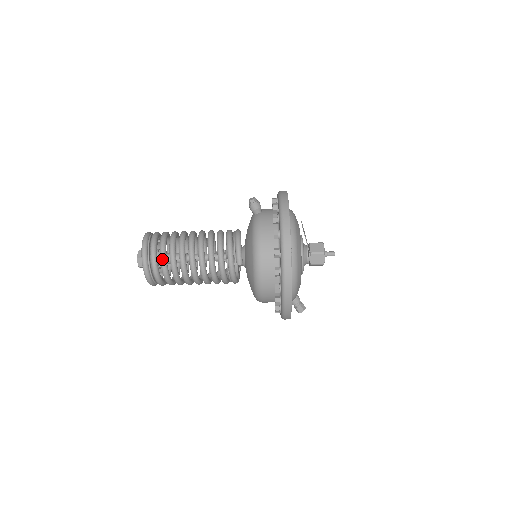
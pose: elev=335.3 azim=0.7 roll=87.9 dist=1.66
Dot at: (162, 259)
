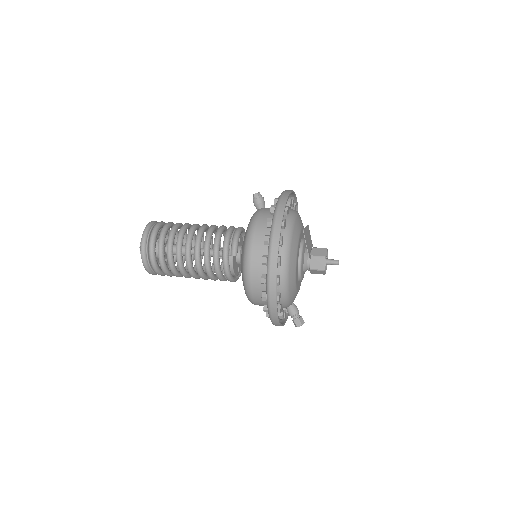
Dot at: (159, 242)
